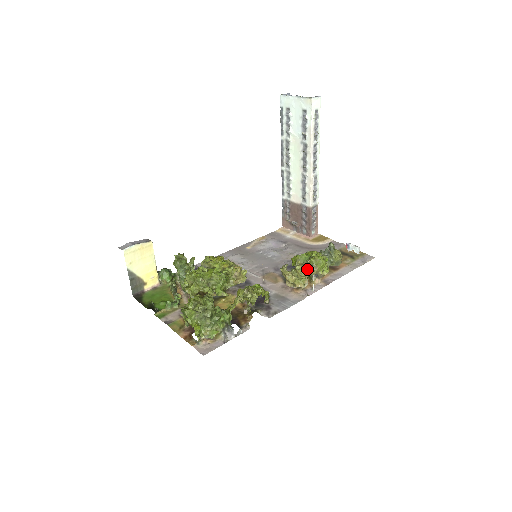
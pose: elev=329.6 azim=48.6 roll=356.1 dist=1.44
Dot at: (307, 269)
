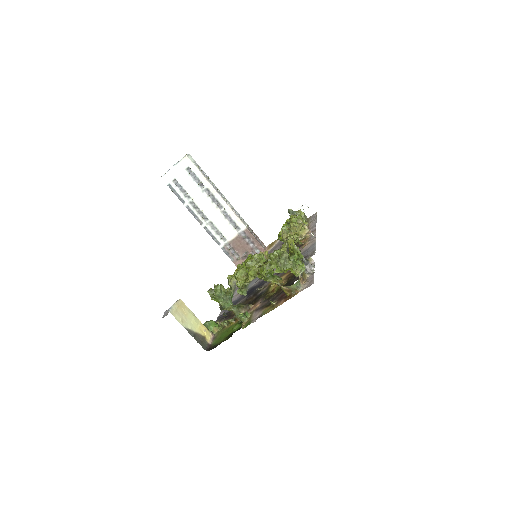
Dot at: occluded
